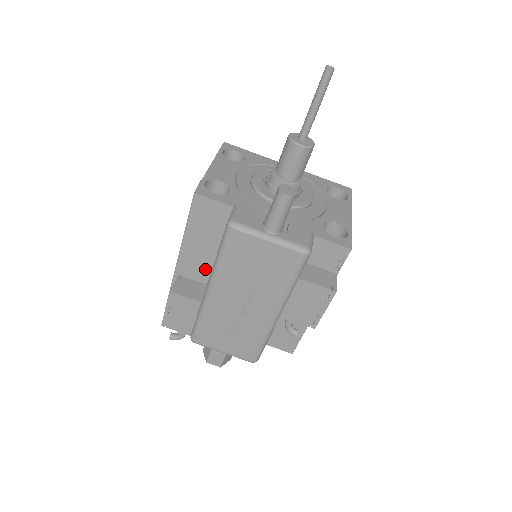
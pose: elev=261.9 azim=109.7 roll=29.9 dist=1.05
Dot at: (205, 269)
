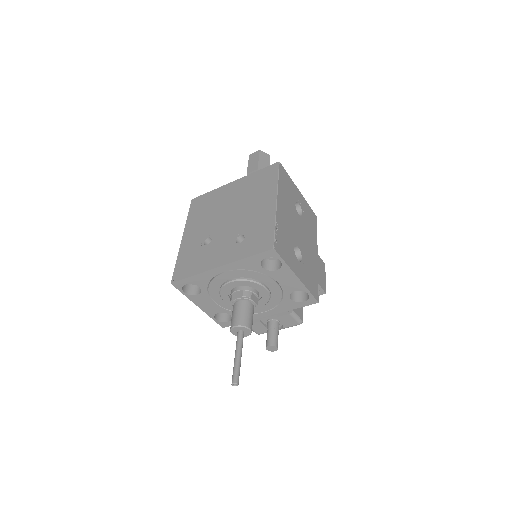
Dot at: occluded
